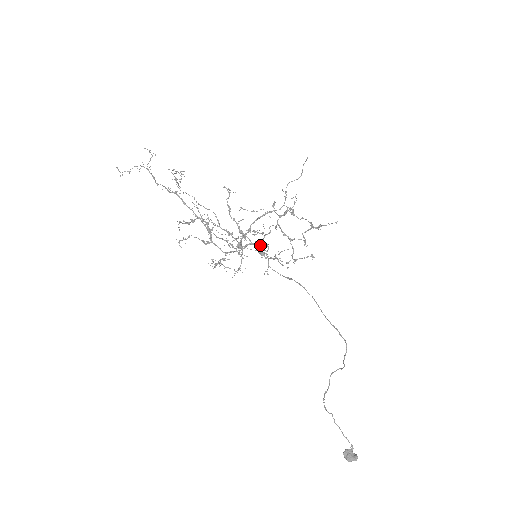
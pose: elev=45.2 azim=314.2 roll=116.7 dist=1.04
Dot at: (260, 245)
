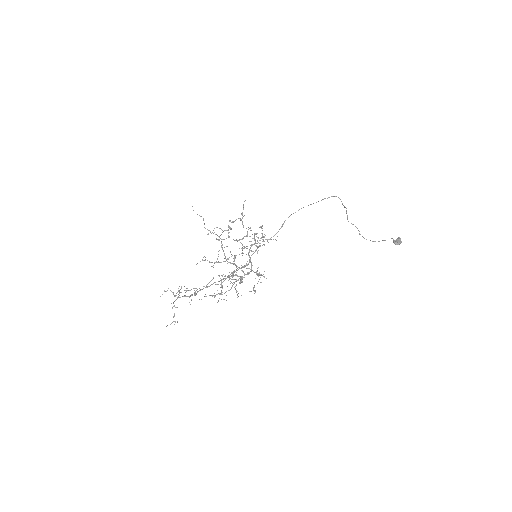
Dot at: (252, 245)
